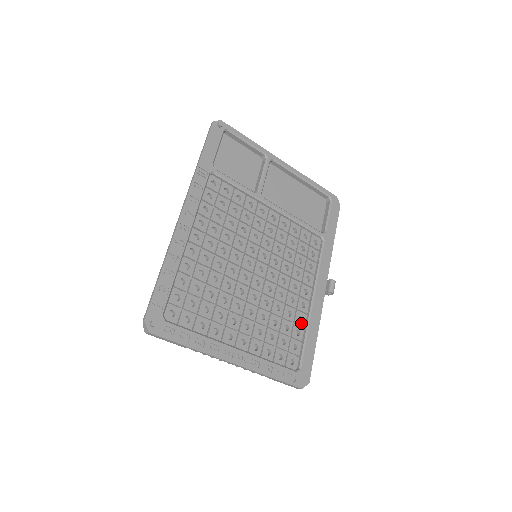
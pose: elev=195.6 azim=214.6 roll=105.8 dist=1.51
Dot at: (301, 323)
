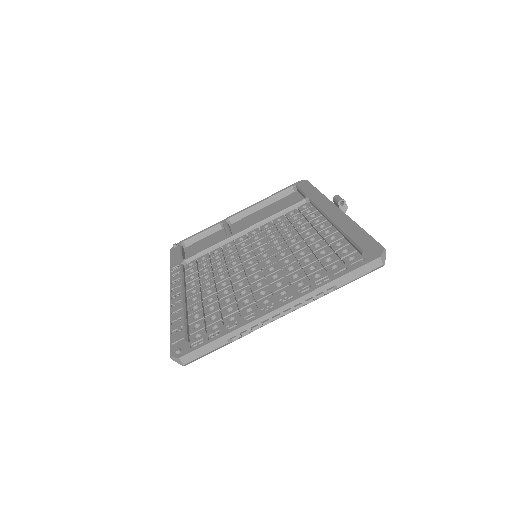
Dot at: (337, 239)
